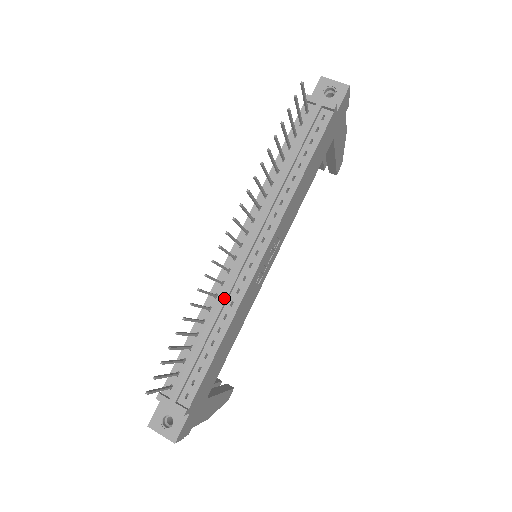
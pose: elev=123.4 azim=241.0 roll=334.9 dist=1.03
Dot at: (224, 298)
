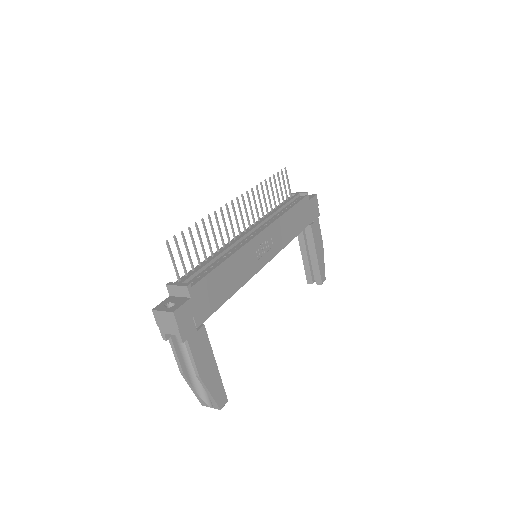
Dot at: (230, 245)
